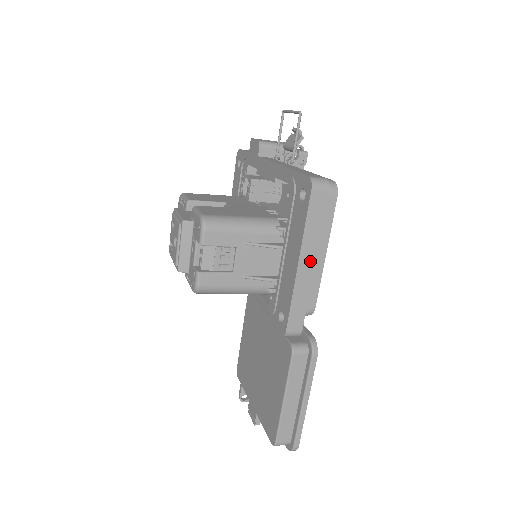
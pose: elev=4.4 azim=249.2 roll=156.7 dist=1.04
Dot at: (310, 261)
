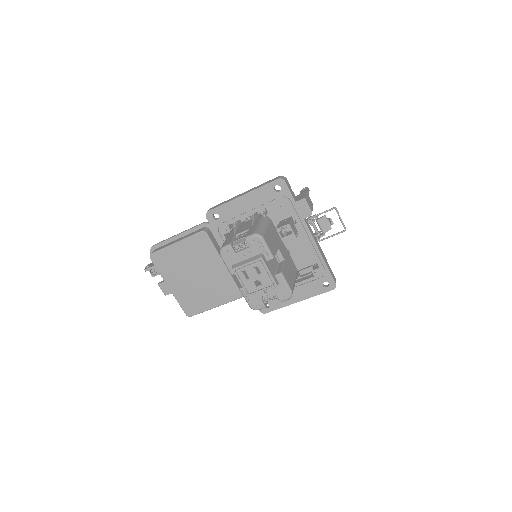
Dot at: occluded
